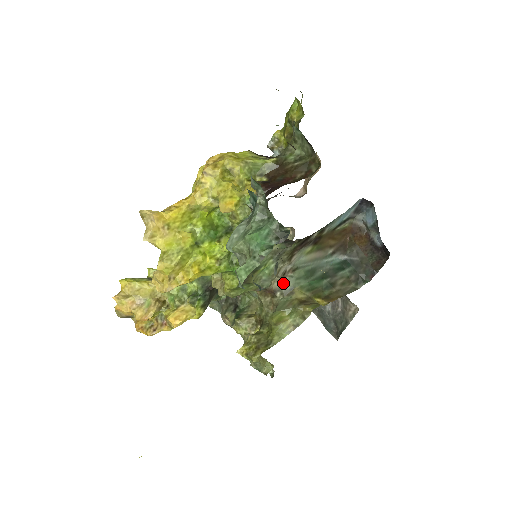
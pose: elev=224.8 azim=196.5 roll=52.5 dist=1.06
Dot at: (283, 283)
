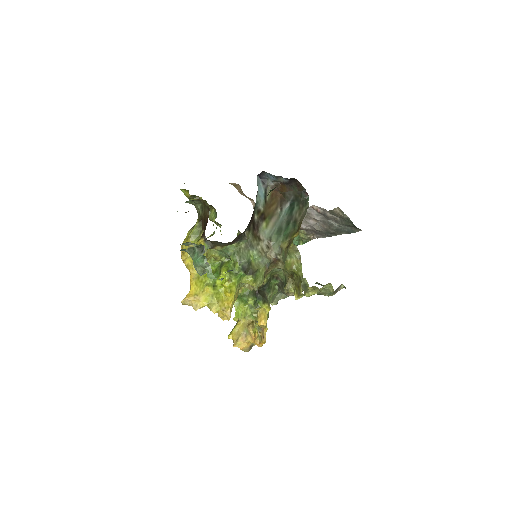
Dot at: (274, 251)
